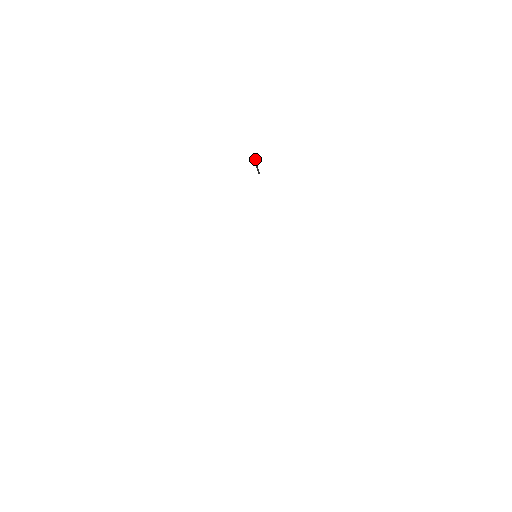
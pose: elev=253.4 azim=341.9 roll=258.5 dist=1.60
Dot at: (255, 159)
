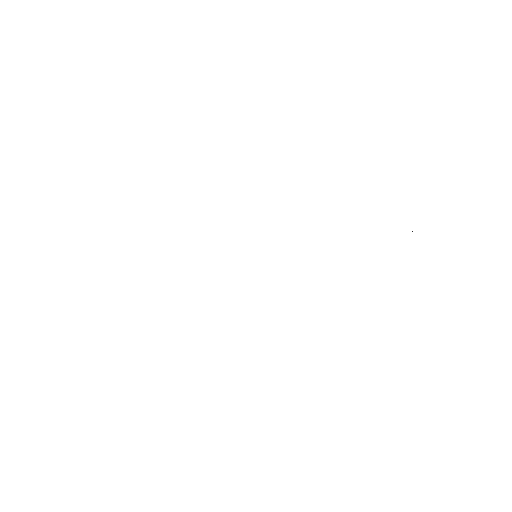
Dot at: occluded
